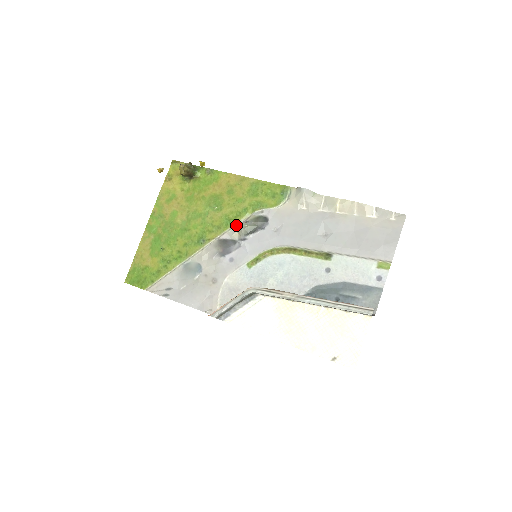
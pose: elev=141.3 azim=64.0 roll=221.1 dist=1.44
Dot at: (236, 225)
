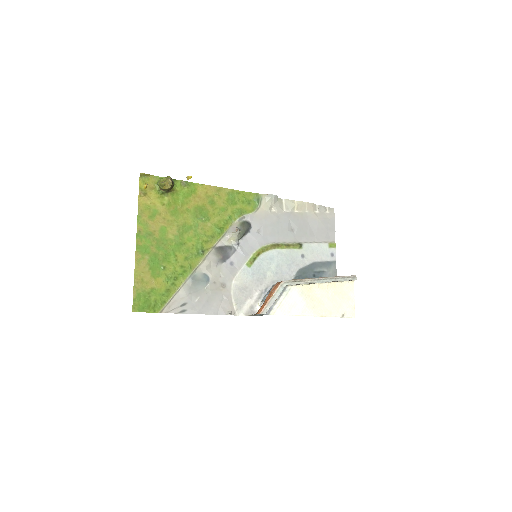
Dot at: (227, 232)
